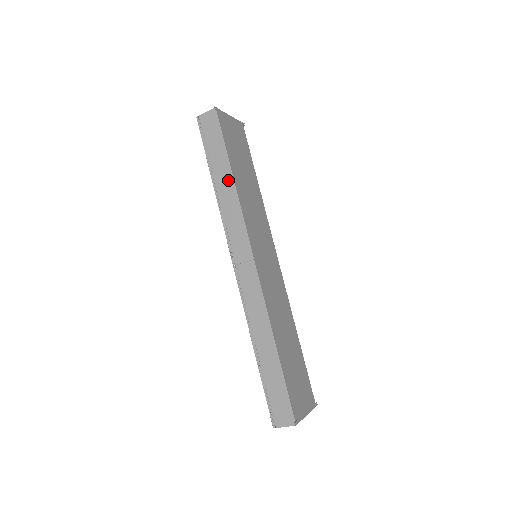
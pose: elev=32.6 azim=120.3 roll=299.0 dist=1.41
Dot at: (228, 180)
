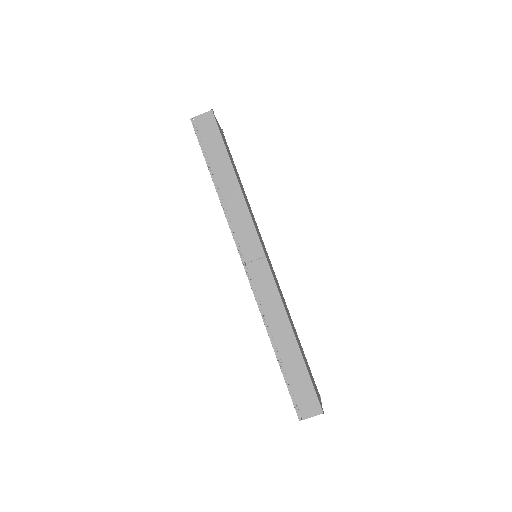
Dot at: (231, 180)
